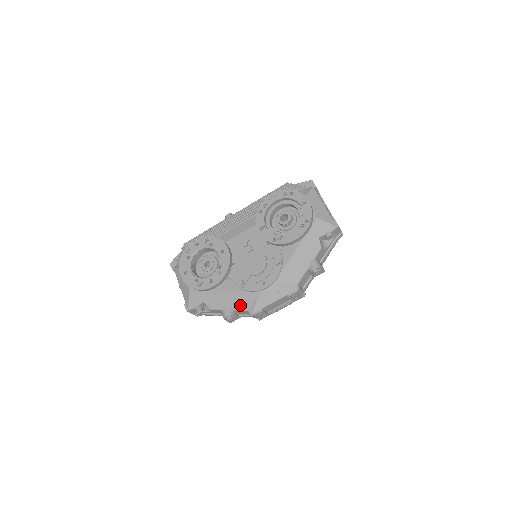
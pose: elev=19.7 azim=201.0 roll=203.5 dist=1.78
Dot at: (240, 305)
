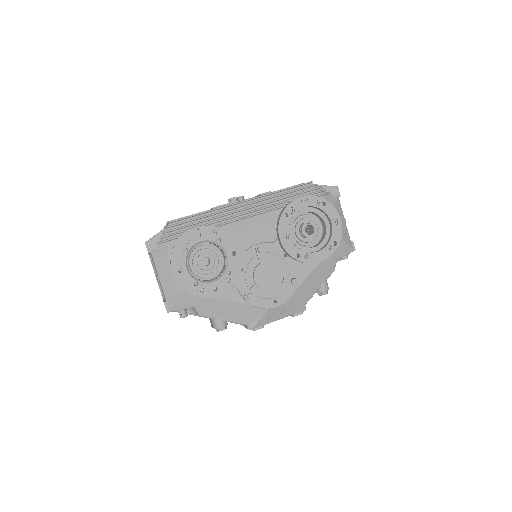
Dot at: (240, 318)
